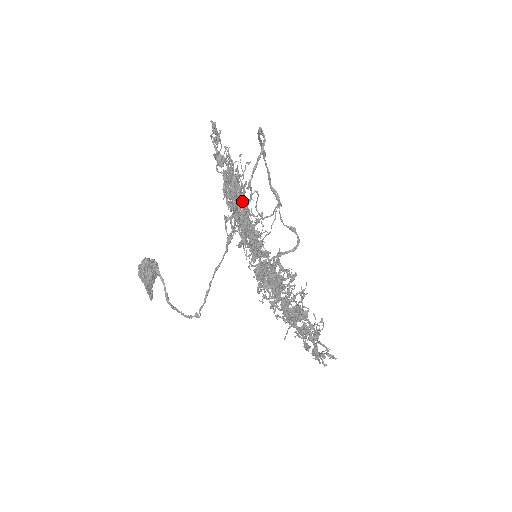
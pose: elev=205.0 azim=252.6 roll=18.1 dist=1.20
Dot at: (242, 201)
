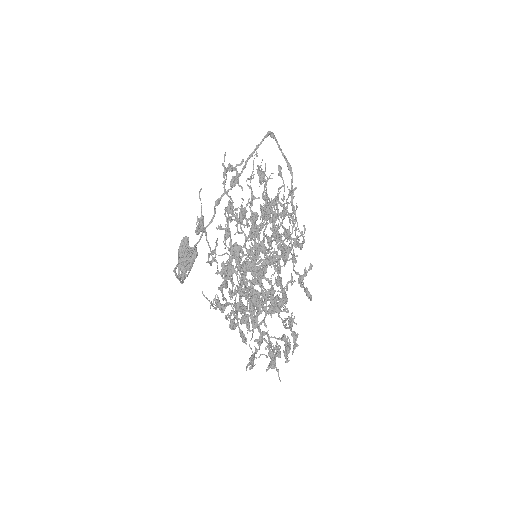
Dot at: (273, 220)
